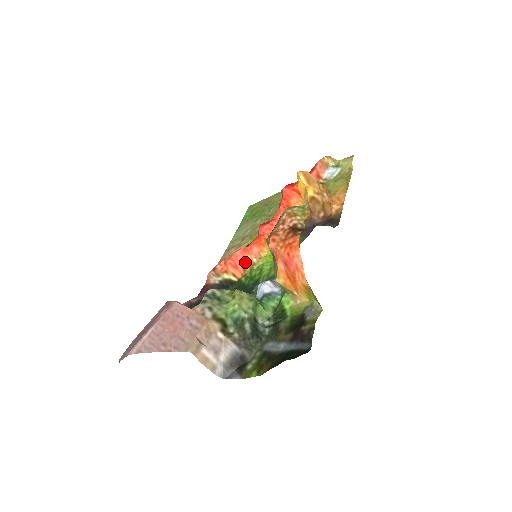
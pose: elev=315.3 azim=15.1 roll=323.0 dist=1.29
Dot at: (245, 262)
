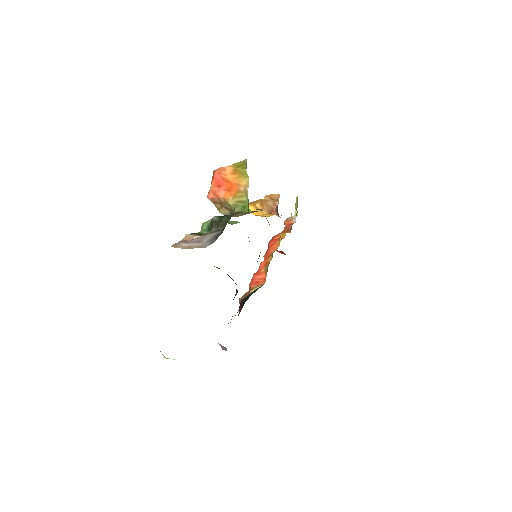
Dot at: (262, 275)
